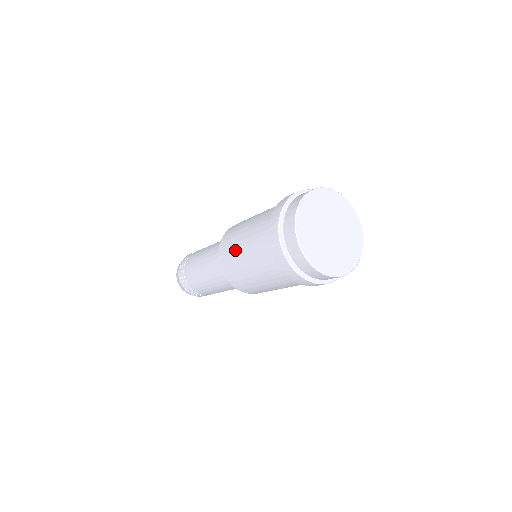
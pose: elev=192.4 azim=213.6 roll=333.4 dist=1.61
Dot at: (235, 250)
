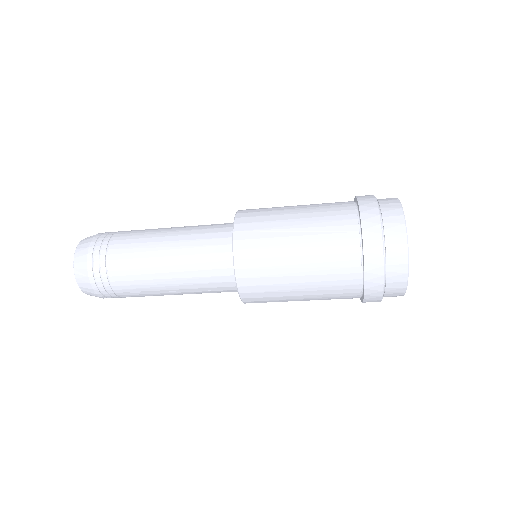
Dot at: (277, 228)
